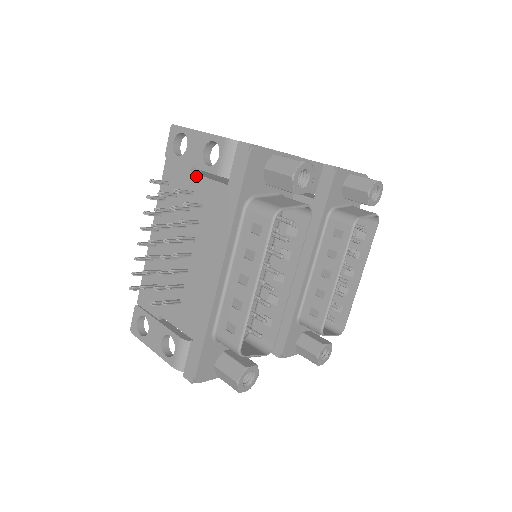
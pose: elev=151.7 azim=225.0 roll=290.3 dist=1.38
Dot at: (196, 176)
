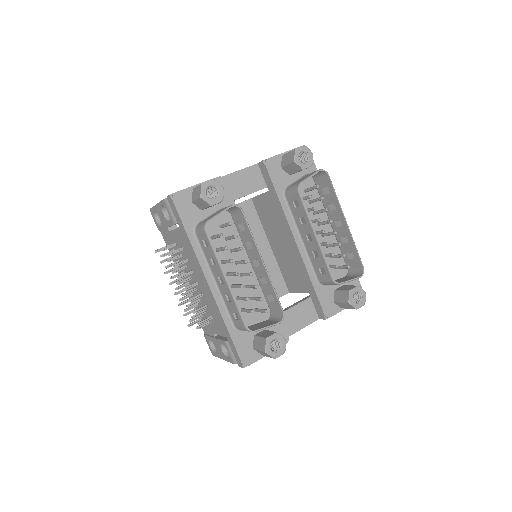
Dot at: (171, 232)
